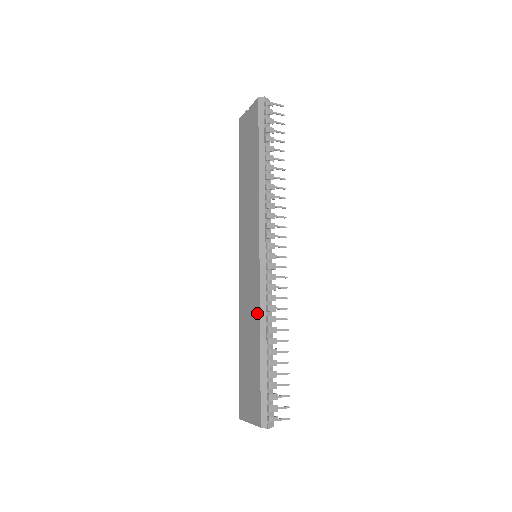
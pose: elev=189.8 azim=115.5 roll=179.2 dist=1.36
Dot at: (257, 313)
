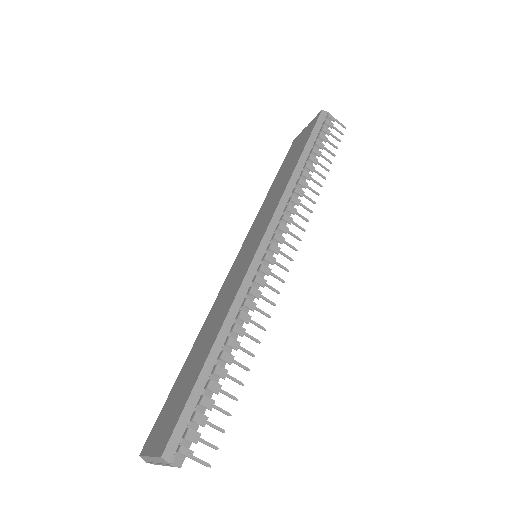
Dot at: (228, 306)
